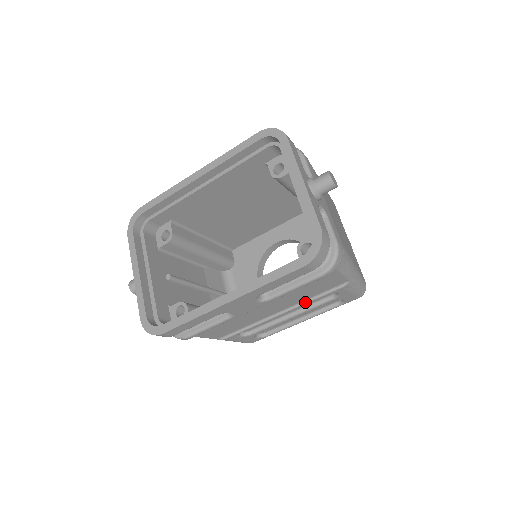
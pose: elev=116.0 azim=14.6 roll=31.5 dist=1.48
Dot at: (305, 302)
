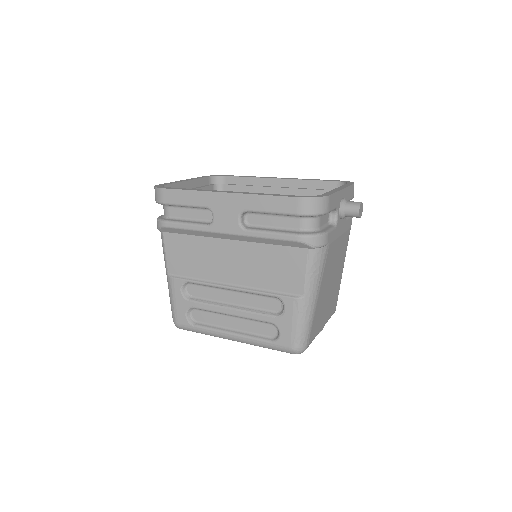
Dot at: (256, 290)
